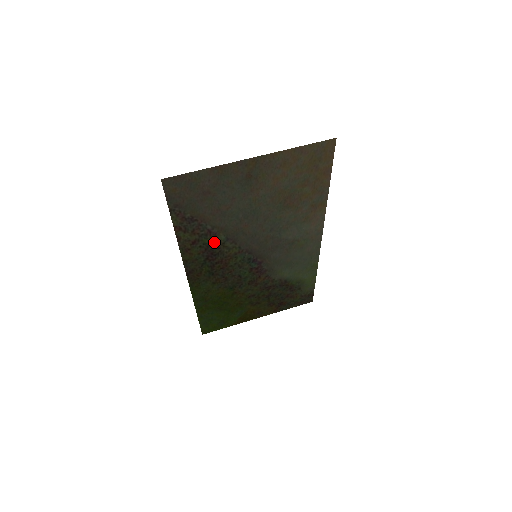
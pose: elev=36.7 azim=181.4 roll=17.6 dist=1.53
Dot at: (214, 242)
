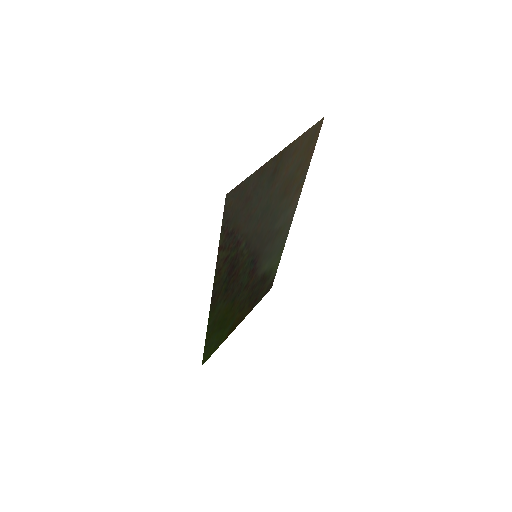
Dot at: (237, 253)
